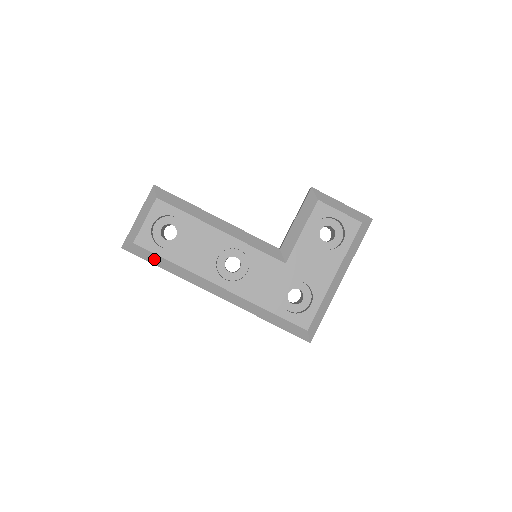
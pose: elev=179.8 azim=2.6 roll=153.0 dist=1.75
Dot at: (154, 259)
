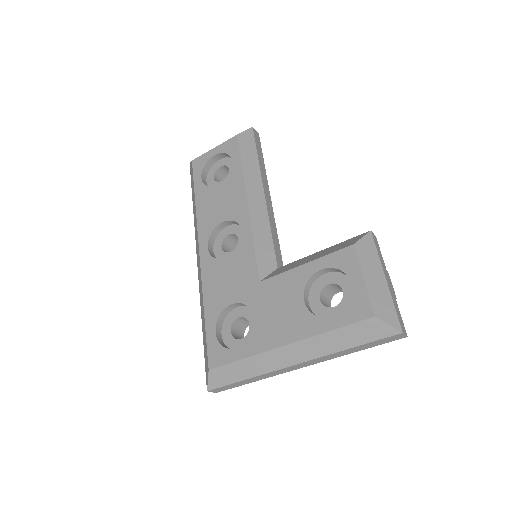
Dot at: occluded
